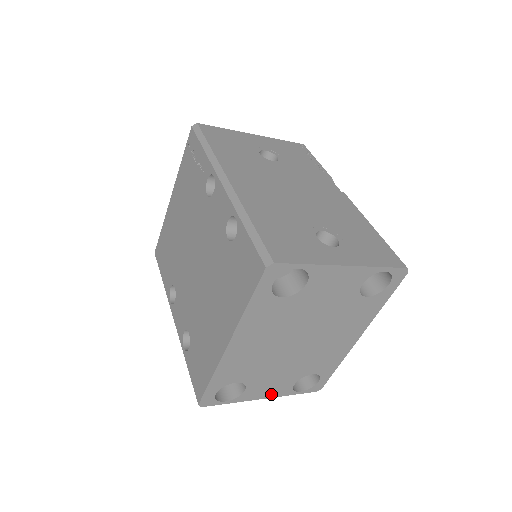
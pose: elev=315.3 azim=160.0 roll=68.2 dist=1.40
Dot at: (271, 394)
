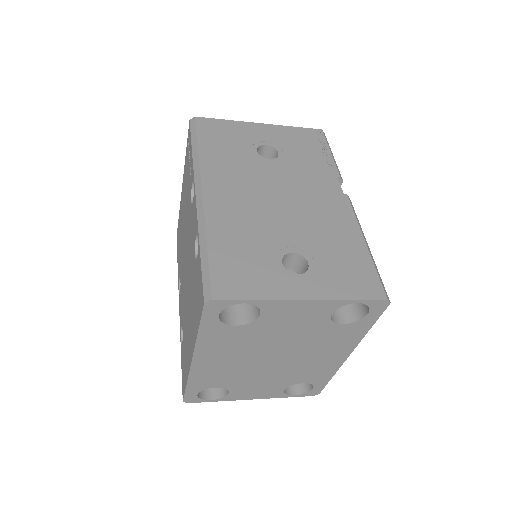
Dot at: (260, 396)
